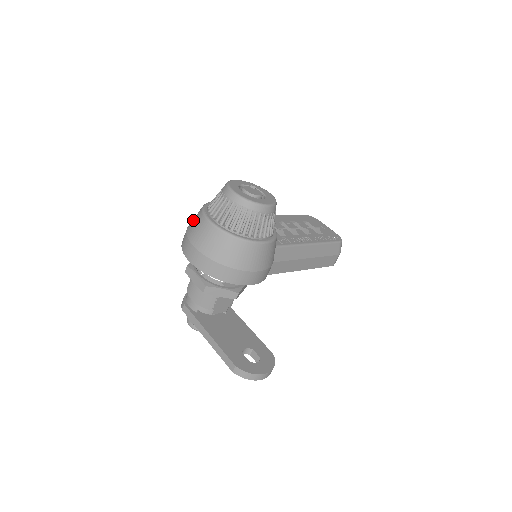
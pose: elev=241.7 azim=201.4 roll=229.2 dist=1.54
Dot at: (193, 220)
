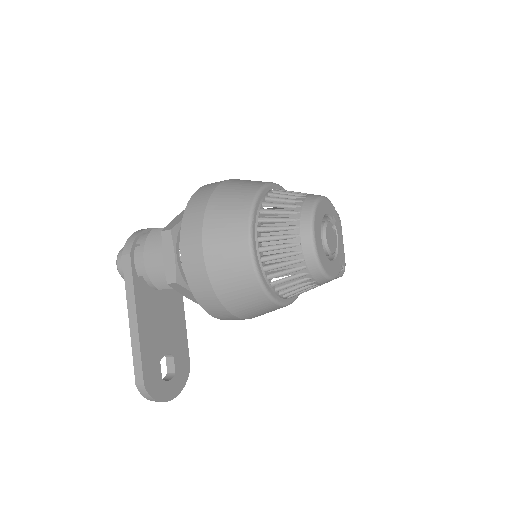
Dot at: (227, 203)
